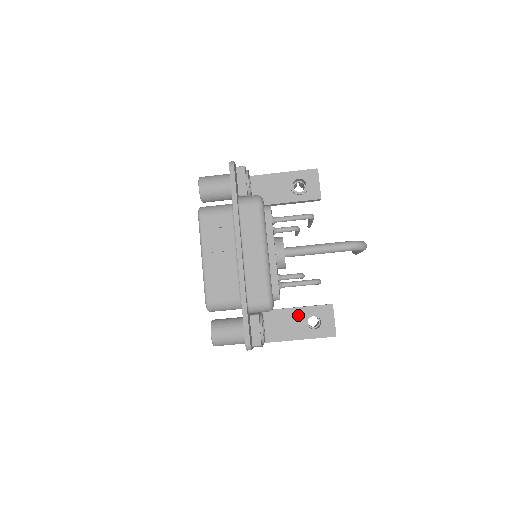
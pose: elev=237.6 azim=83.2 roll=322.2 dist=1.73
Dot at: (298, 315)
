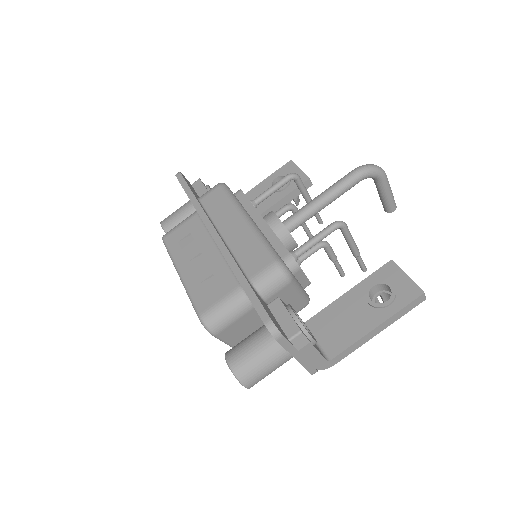
Dot at: (354, 299)
